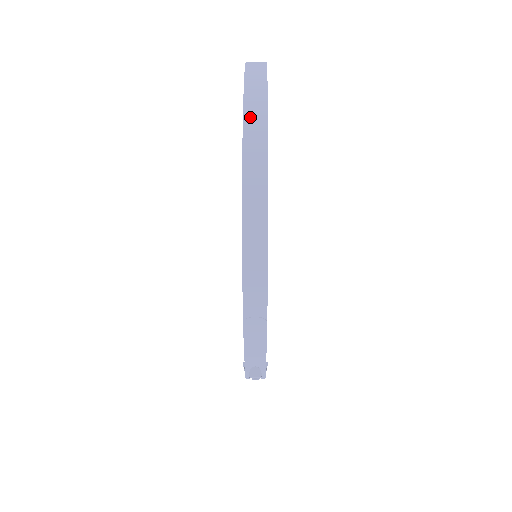
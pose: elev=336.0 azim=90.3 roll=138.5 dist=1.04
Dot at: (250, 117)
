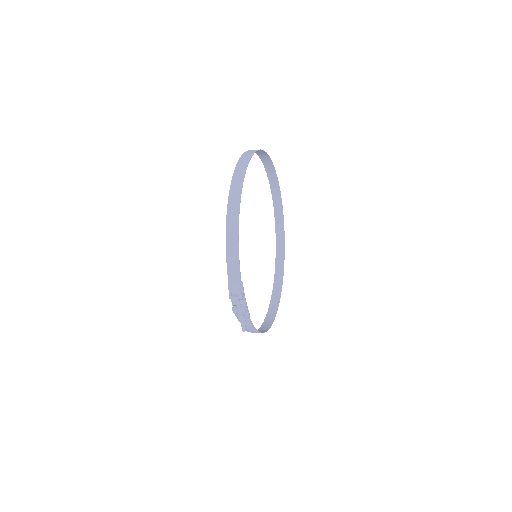
Dot at: (246, 153)
